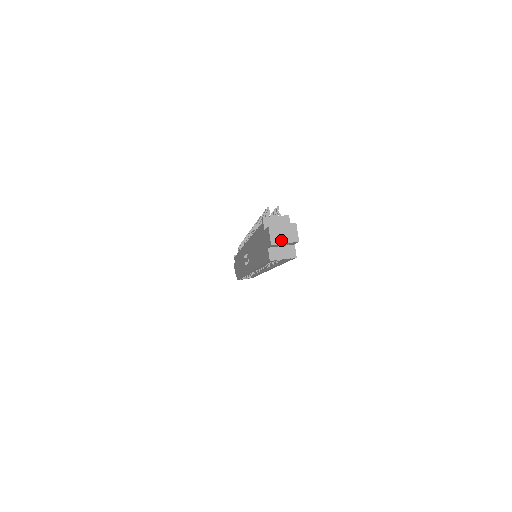
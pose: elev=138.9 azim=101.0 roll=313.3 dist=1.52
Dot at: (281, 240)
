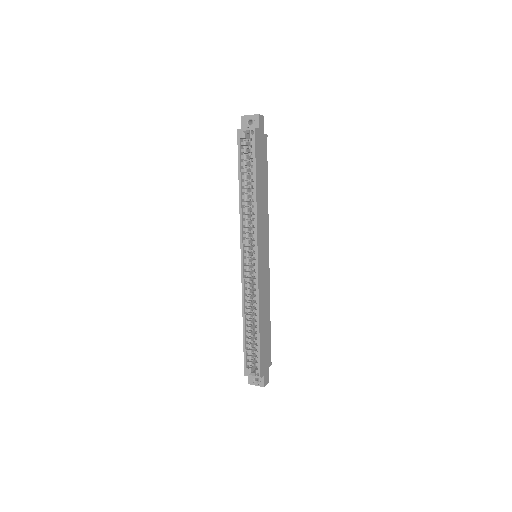
Dot at: (249, 115)
